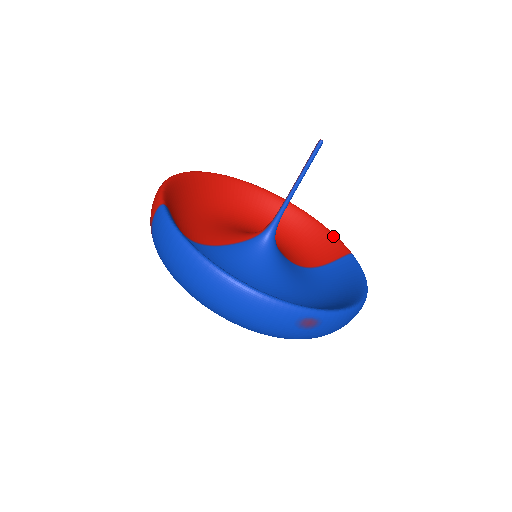
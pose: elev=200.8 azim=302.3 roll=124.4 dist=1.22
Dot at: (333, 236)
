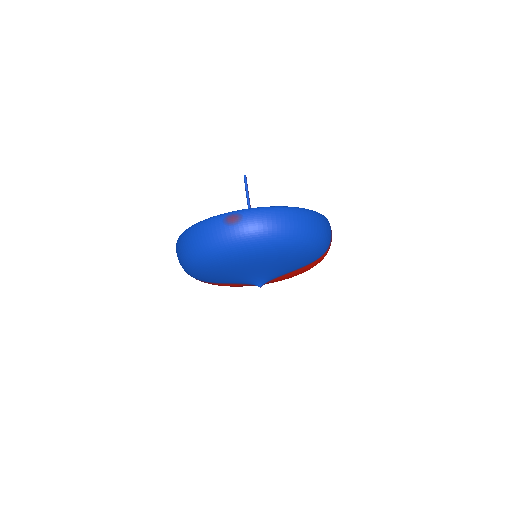
Dot at: occluded
